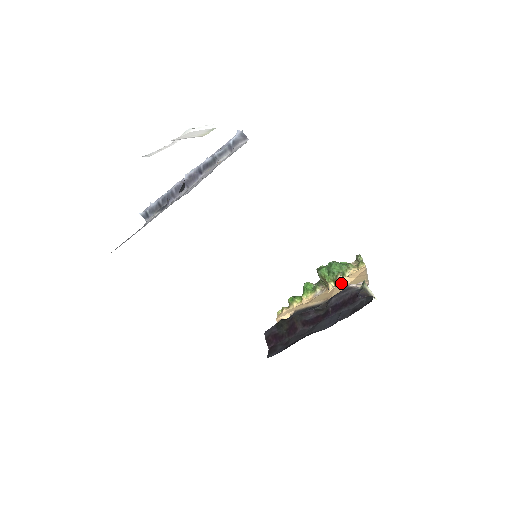
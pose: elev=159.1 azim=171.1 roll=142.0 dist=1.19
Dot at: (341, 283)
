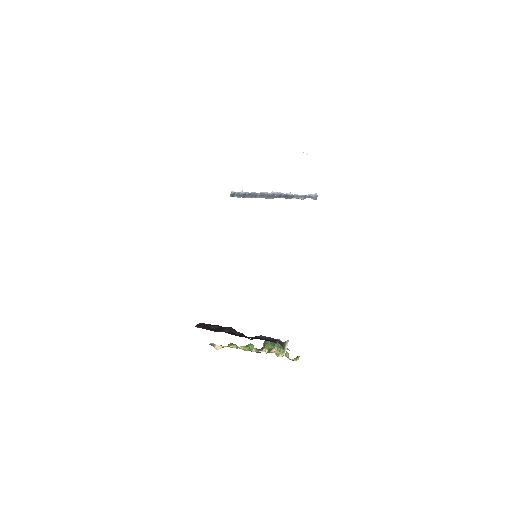
Dot at: (272, 352)
